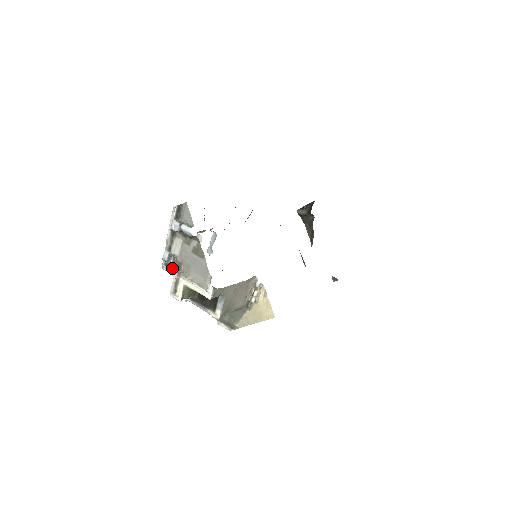
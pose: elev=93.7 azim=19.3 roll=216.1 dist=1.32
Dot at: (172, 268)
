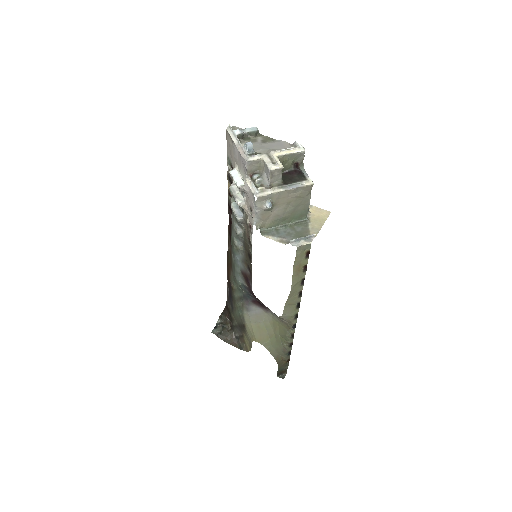
Dot at: (256, 156)
